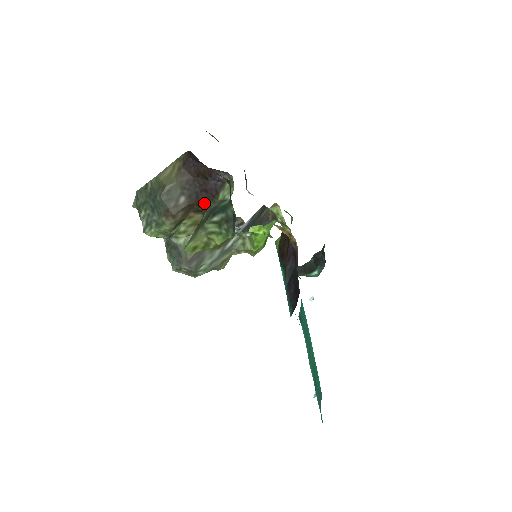
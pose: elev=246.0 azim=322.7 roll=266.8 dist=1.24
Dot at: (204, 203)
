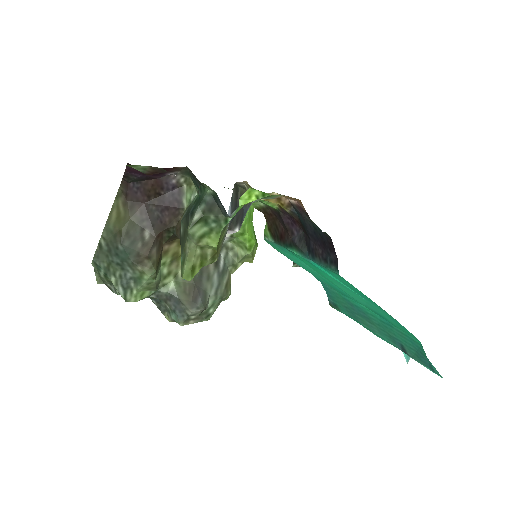
Dot at: (172, 224)
